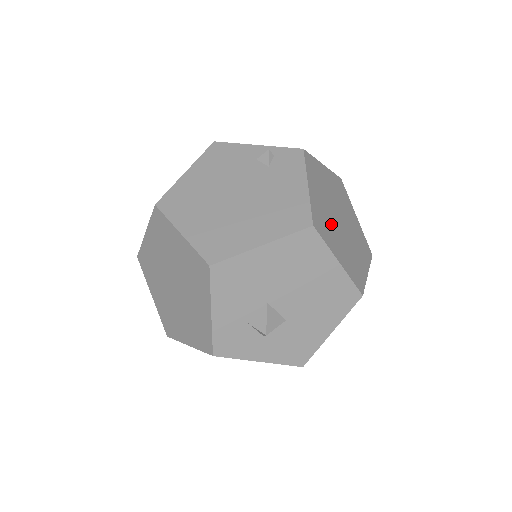
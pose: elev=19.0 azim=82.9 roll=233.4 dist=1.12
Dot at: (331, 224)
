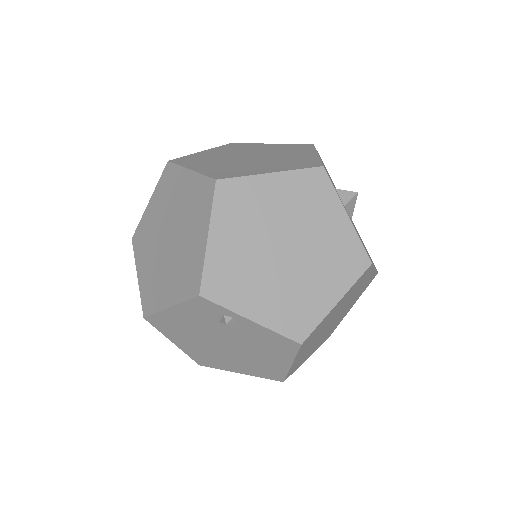
Dot at: occluded
